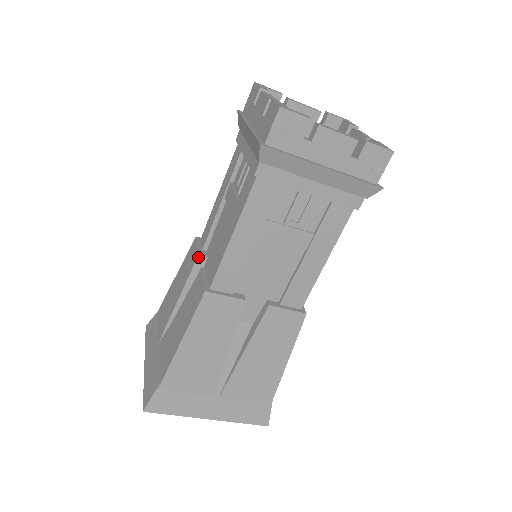
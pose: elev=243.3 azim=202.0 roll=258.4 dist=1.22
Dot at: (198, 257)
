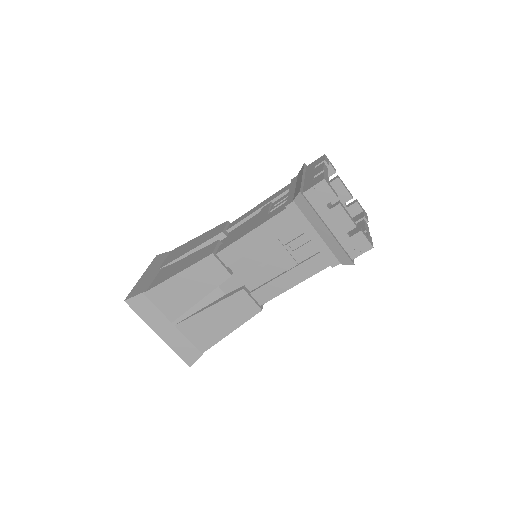
Dot at: (221, 233)
